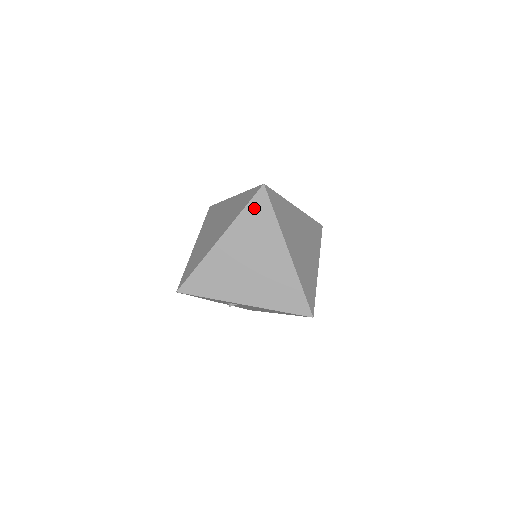
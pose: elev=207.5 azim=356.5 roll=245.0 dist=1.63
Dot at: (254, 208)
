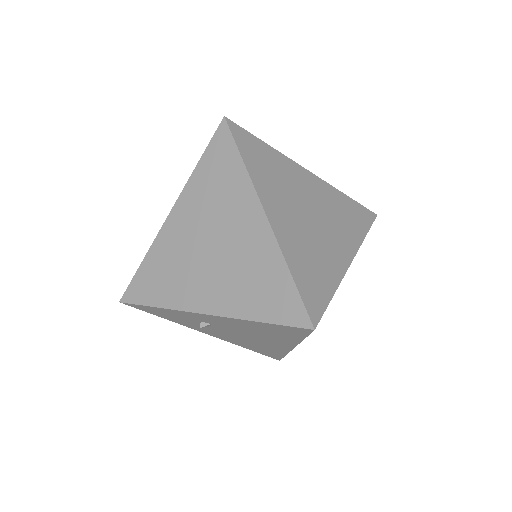
Dot at: (213, 156)
